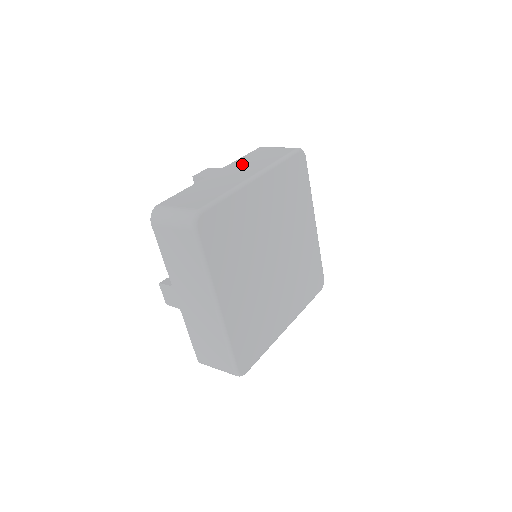
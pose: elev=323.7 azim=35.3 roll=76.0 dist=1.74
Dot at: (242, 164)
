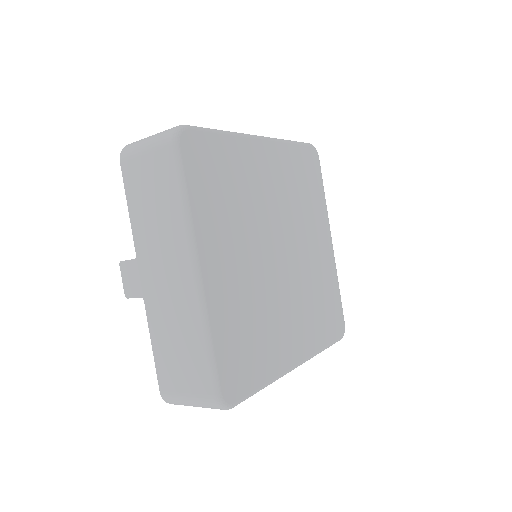
Dot at: (149, 238)
